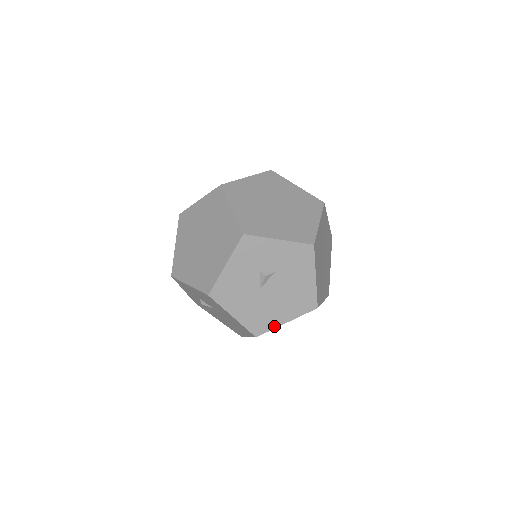
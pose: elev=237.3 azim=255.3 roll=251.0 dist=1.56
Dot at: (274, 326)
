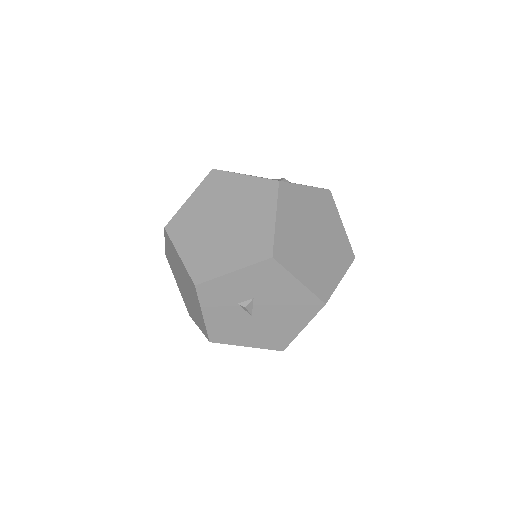
Dot at: (293, 336)
